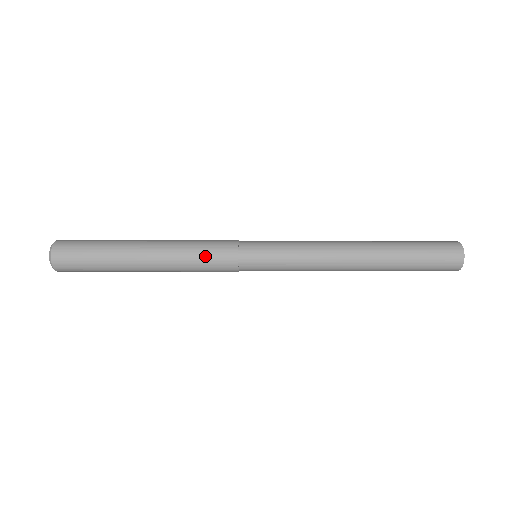
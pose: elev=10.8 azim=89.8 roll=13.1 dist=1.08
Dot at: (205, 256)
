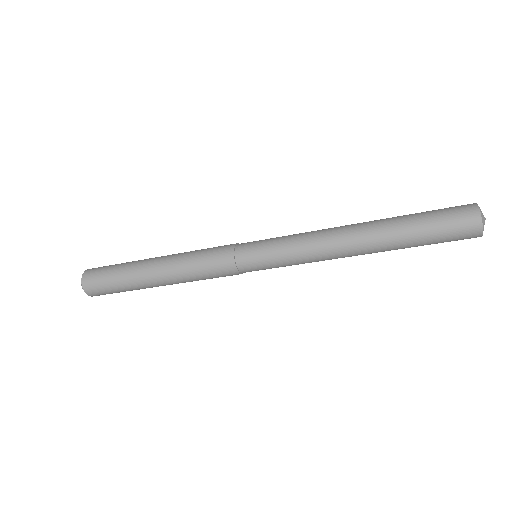
Dot at: (206, 251)
